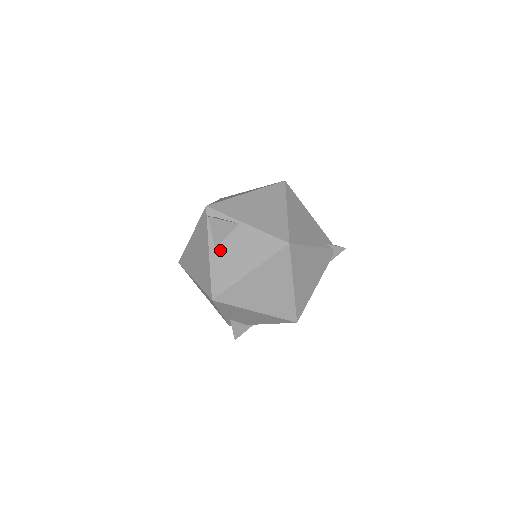
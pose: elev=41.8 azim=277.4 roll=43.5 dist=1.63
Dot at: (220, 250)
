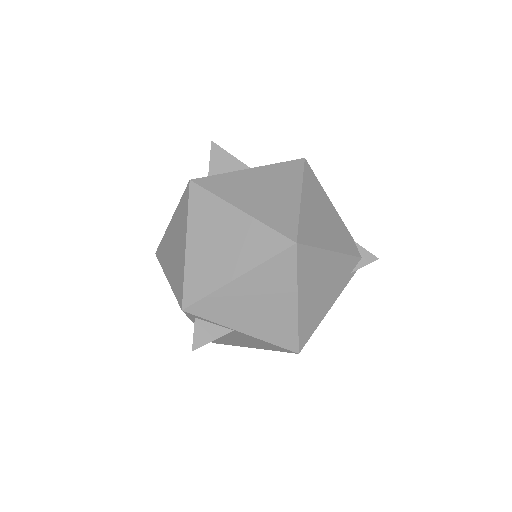
Dot at: occluded
